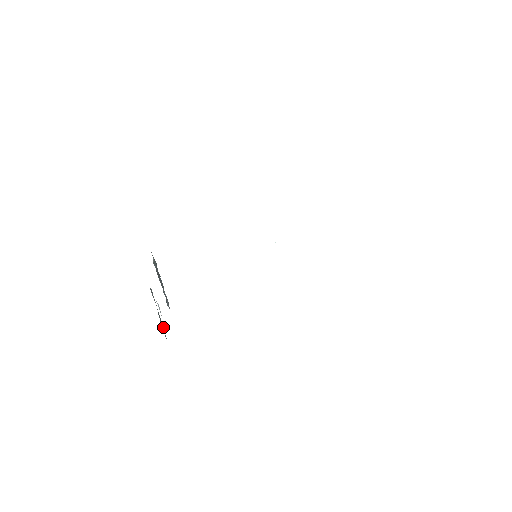
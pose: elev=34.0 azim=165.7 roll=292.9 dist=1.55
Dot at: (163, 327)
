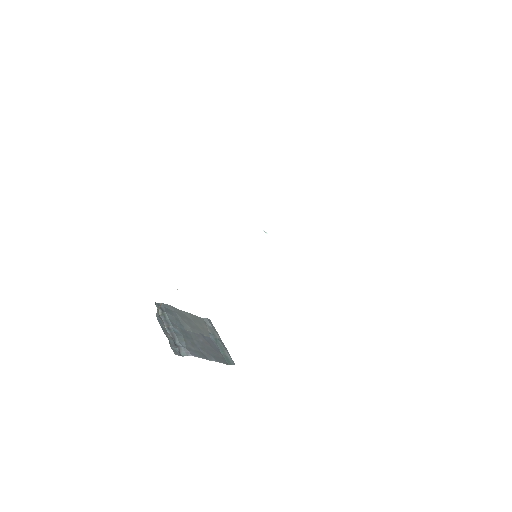
Dot at: (227, 353)
